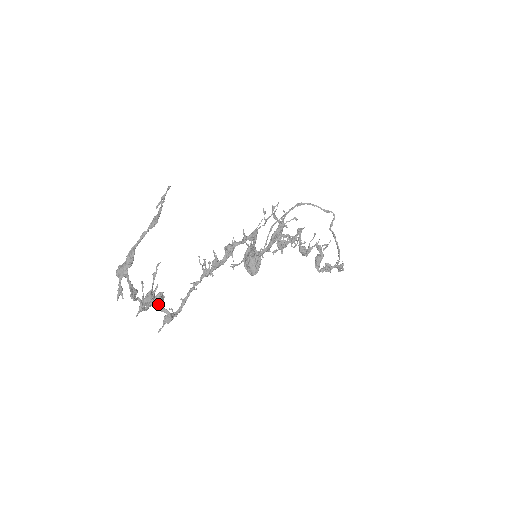
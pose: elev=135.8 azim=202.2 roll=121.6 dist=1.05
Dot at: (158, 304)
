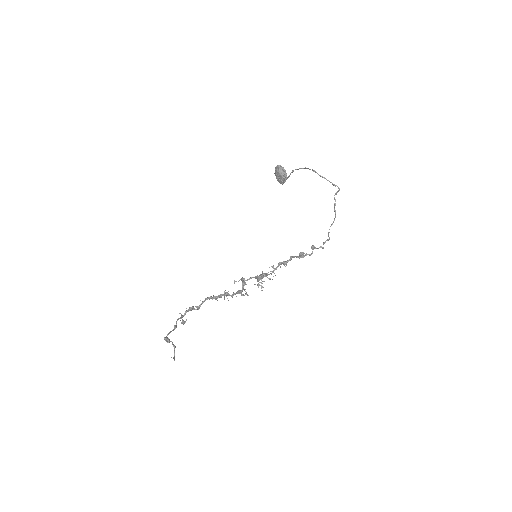
Dot at: occluded
